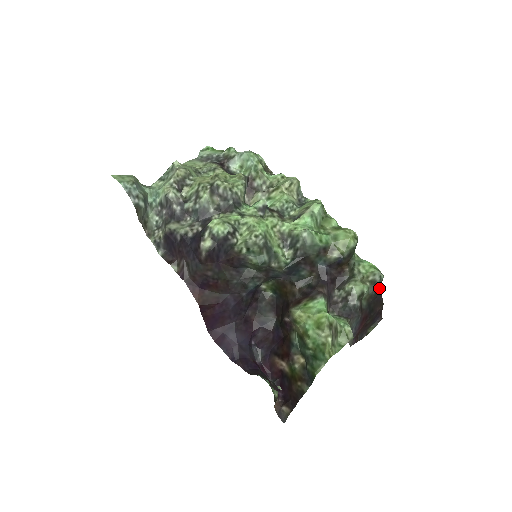
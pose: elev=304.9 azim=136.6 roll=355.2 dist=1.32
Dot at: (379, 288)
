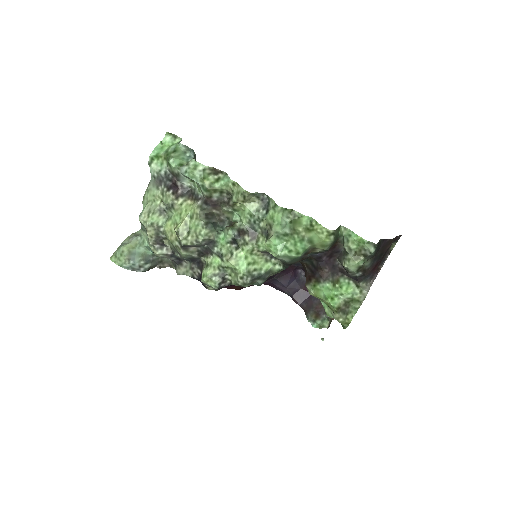
Dot at: (379, 242)
